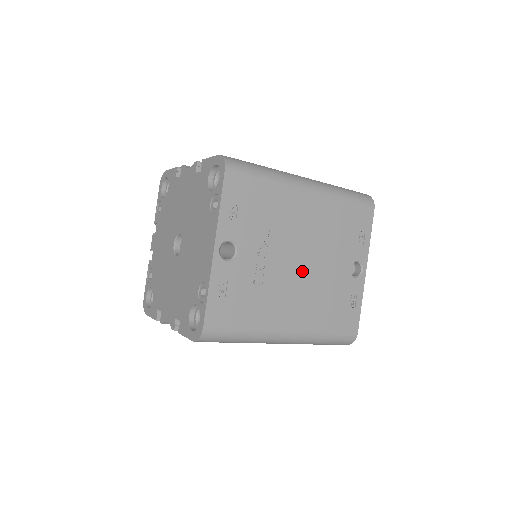
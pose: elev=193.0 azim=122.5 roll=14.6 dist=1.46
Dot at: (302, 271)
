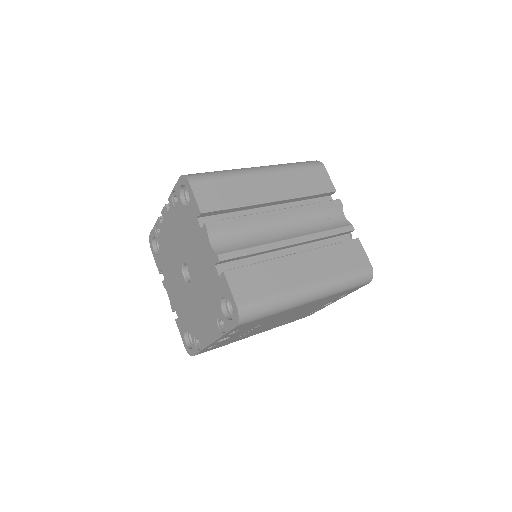
Dot at: (280, 321)
